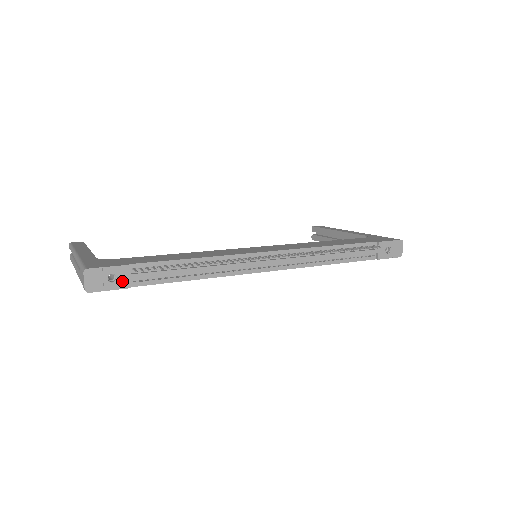
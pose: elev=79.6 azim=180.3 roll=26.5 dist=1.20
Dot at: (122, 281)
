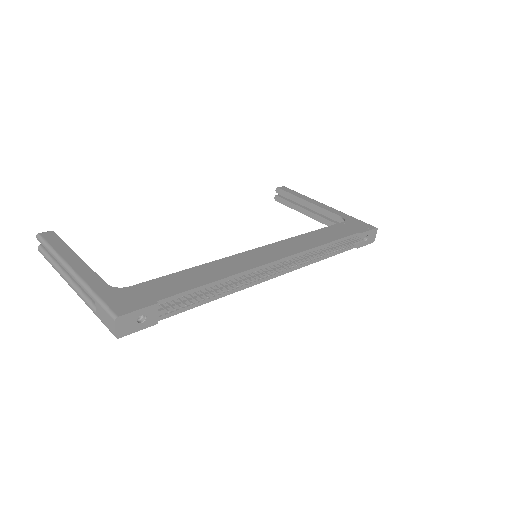
Dot at: (150, 319)
